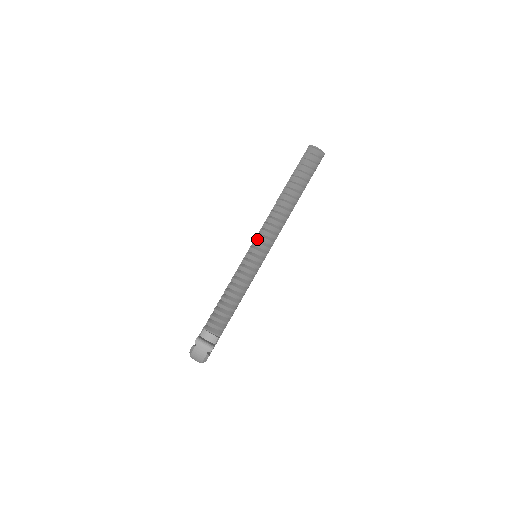
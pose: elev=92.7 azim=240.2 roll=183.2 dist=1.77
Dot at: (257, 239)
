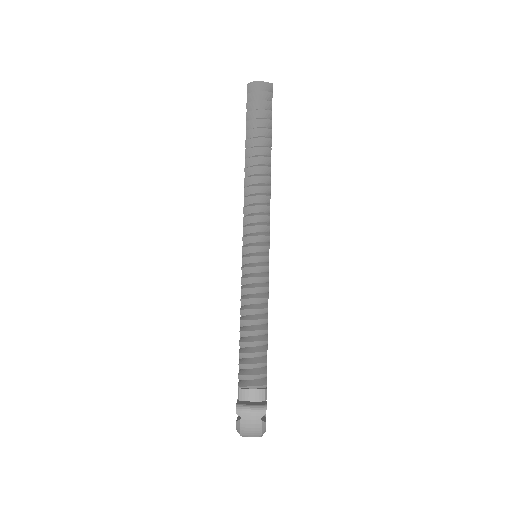
Dot at: (246, 233)
